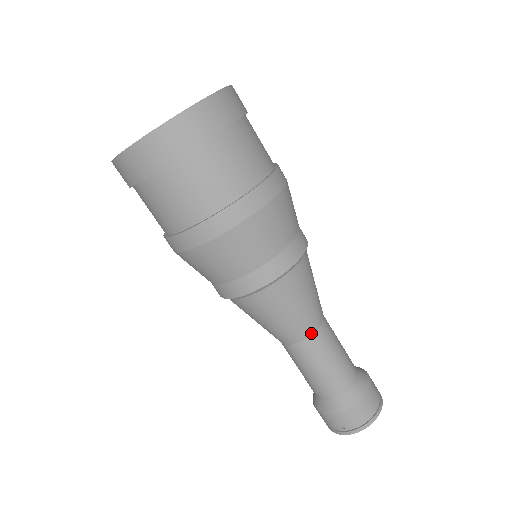
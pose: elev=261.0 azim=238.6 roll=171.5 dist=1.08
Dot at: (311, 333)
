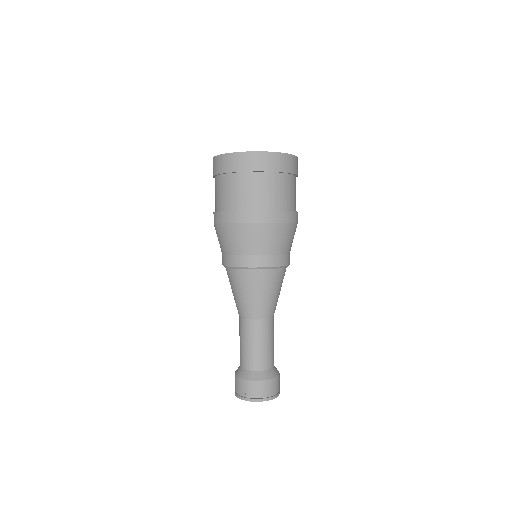
Dot at: (261, 318)
